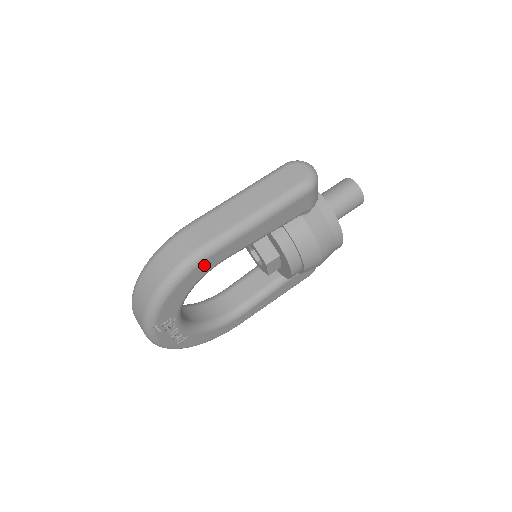
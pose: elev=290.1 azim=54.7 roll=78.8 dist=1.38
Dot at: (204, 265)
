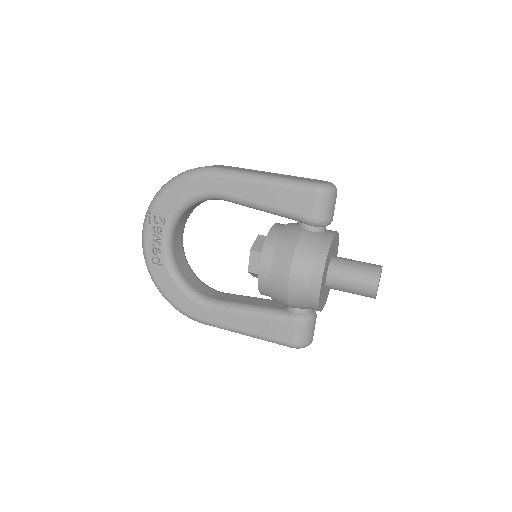
Dot at: (206, 181)
